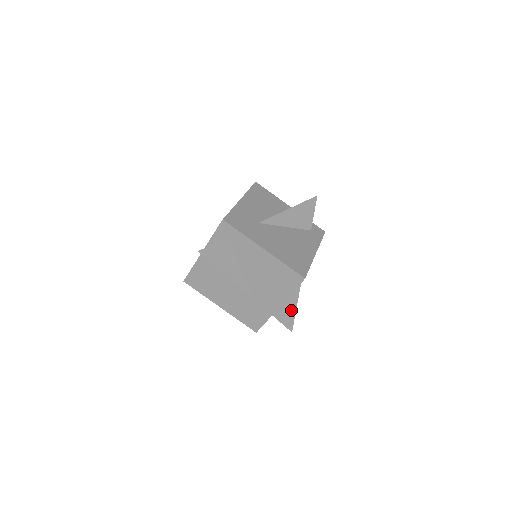
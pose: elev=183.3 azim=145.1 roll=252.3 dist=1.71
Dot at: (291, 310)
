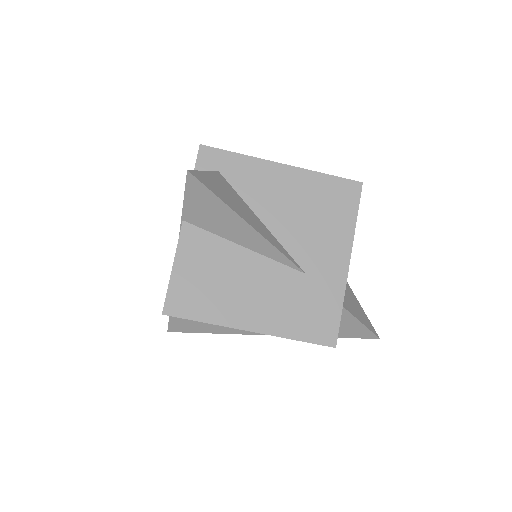
Dot at: (355, 304)
